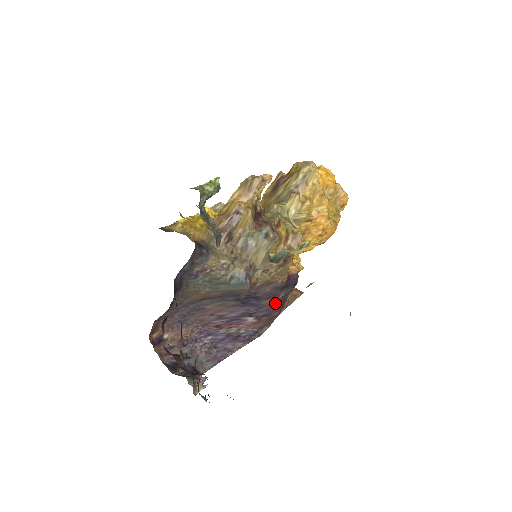
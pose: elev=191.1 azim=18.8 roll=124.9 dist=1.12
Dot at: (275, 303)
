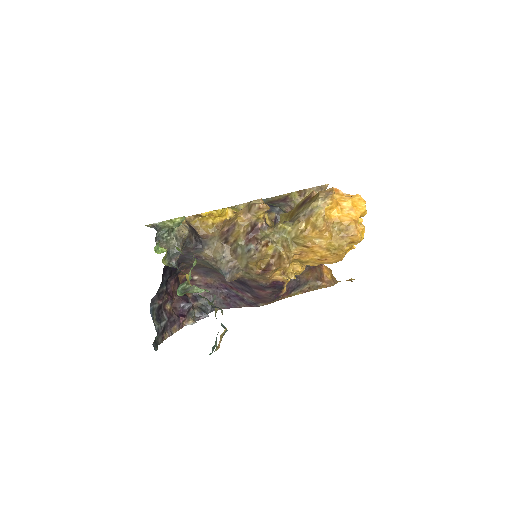
Dot at: (264, 293)
